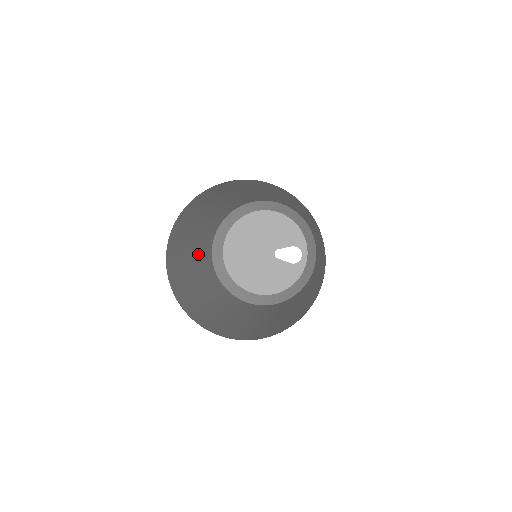
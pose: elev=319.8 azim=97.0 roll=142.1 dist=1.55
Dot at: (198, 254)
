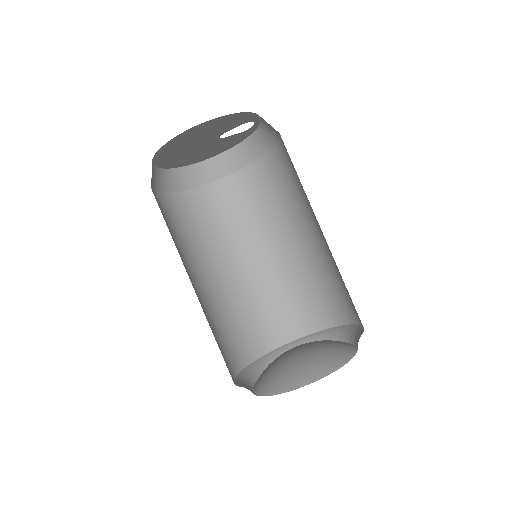
Dot at: (184, 264)
